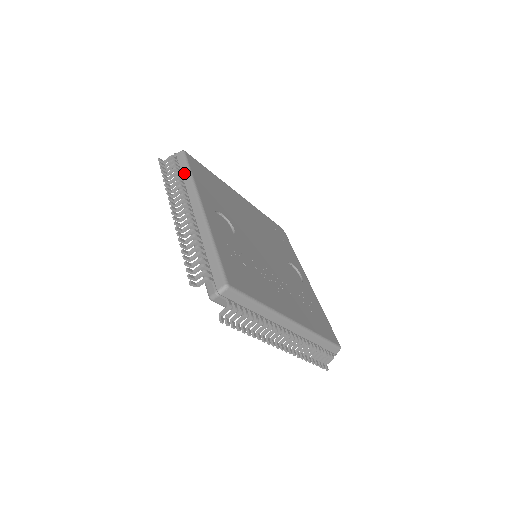
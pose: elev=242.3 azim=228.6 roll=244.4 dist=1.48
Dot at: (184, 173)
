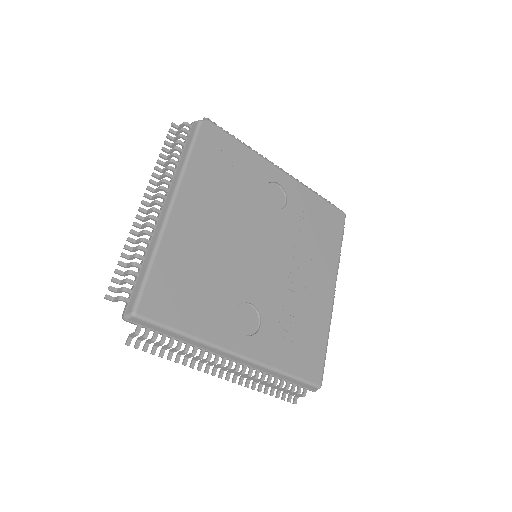
Dot at: (174, 336)
